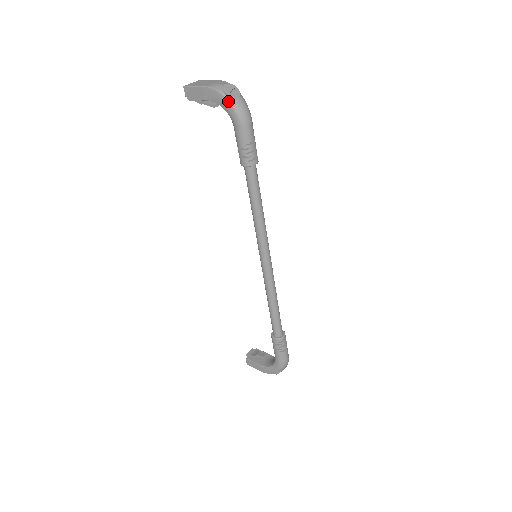
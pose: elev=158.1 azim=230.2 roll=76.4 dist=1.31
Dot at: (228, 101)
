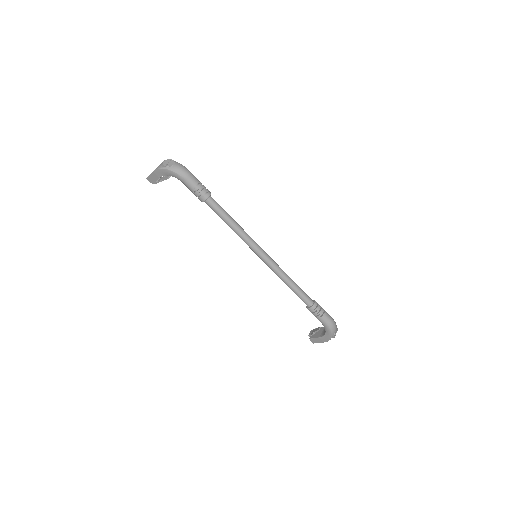
Dot at: (169, 170)
